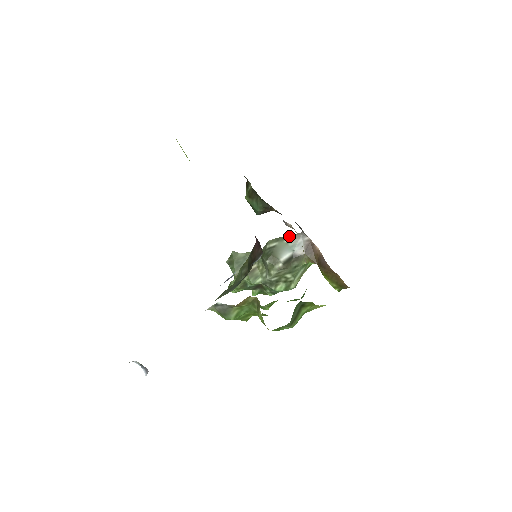
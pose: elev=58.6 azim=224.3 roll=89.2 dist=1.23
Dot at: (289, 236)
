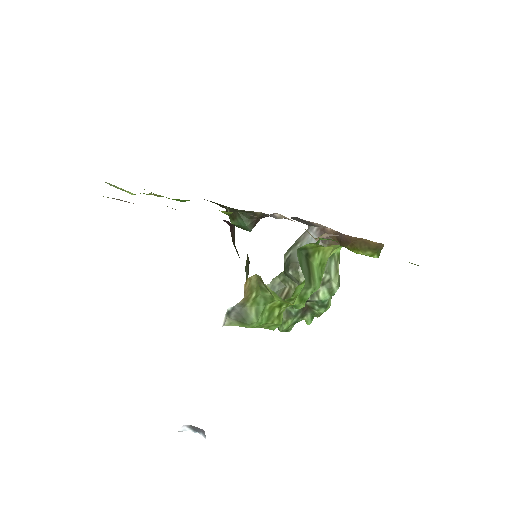
Dot at: (299, 239)
